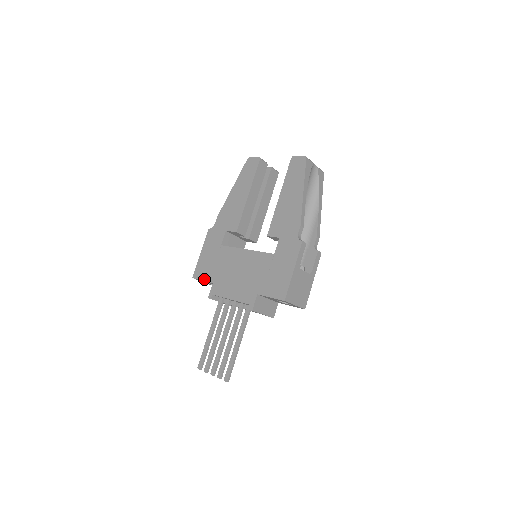
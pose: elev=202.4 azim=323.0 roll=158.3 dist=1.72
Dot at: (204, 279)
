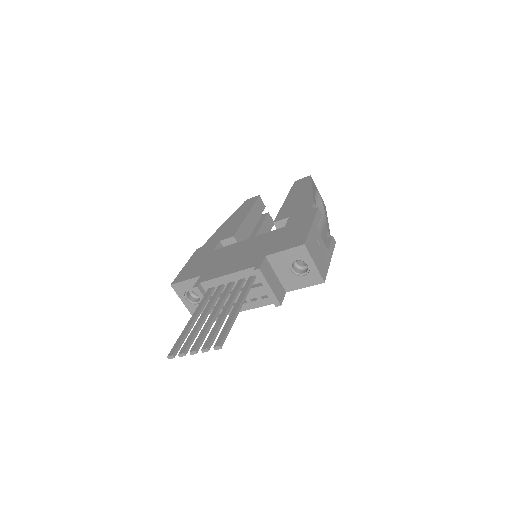
Dot at: (188, 278)
